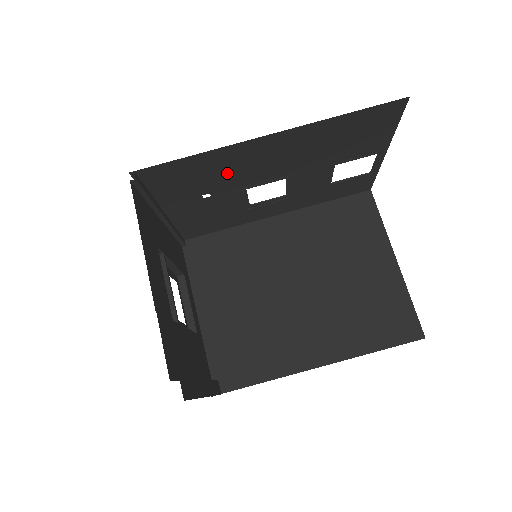
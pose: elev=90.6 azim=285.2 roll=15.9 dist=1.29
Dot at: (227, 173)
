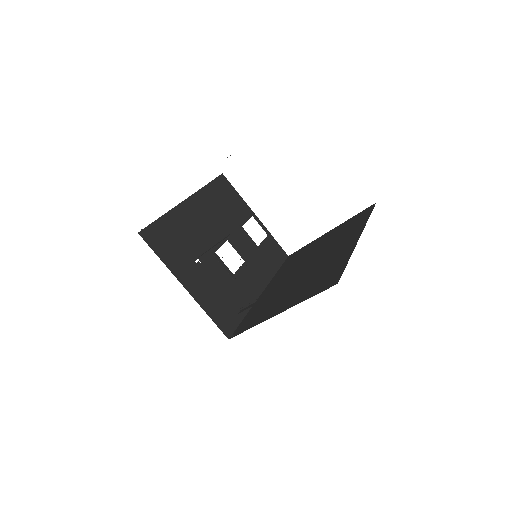
Dot at: (192, 235)
